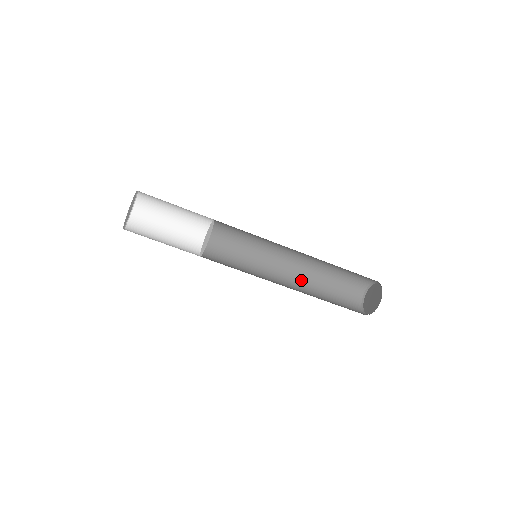
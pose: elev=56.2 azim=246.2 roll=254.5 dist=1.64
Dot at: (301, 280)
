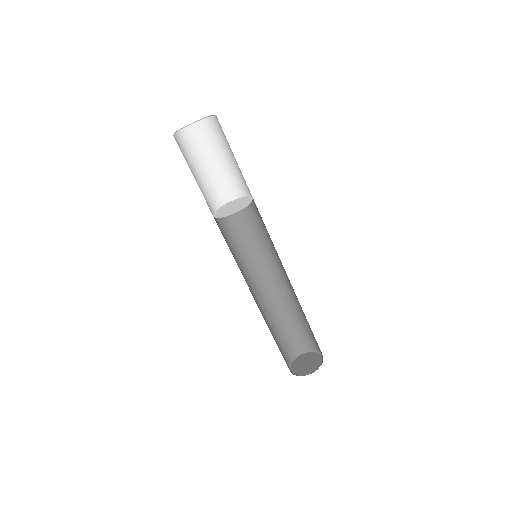
Dot at: (270, 301)
